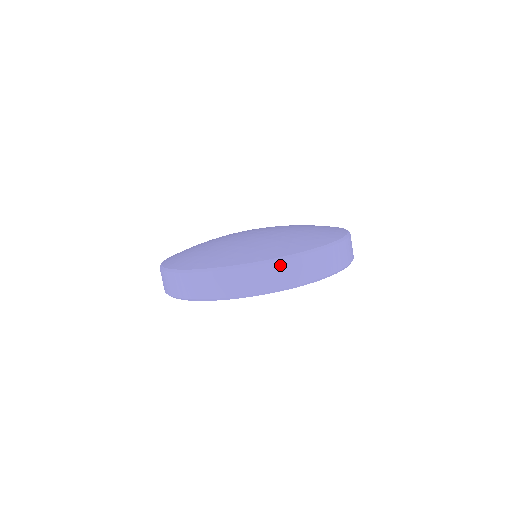
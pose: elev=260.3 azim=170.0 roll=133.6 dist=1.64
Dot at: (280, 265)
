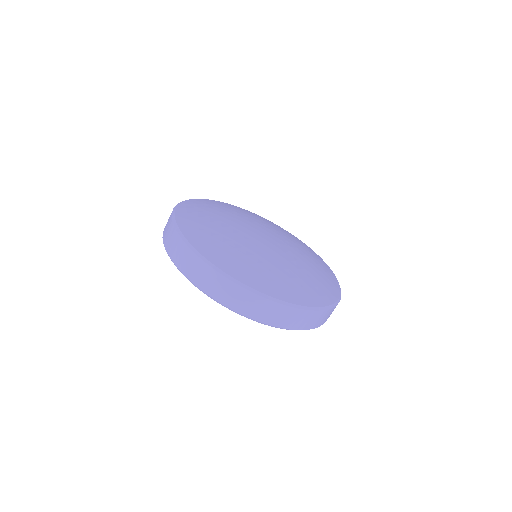
Dot at: (315, 314)
